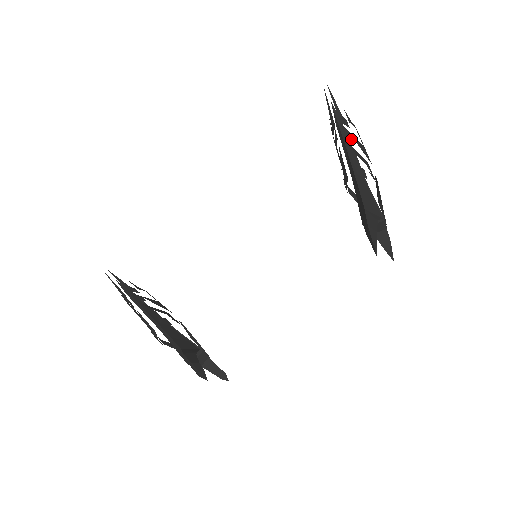
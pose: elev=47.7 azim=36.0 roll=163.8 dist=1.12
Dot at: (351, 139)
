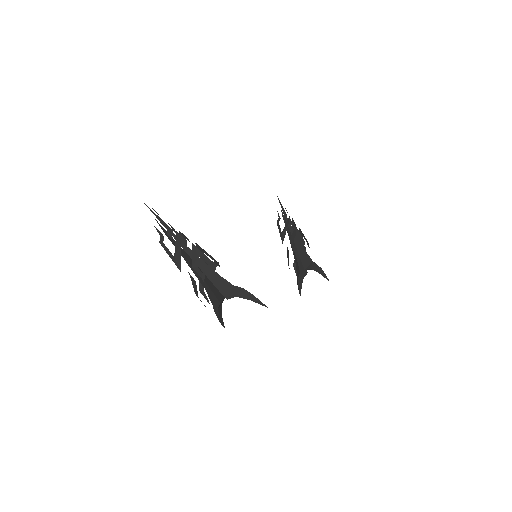
Dot at: occluded
